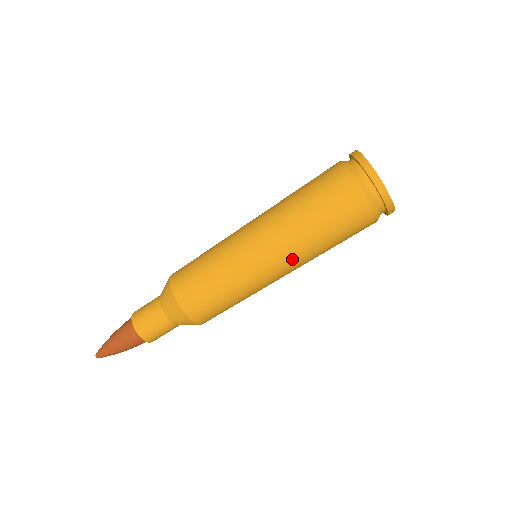
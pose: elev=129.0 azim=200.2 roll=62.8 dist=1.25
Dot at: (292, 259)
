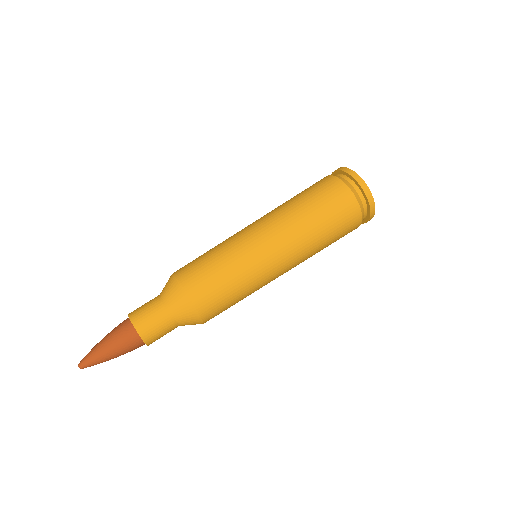
Dot at: (288, 237)
